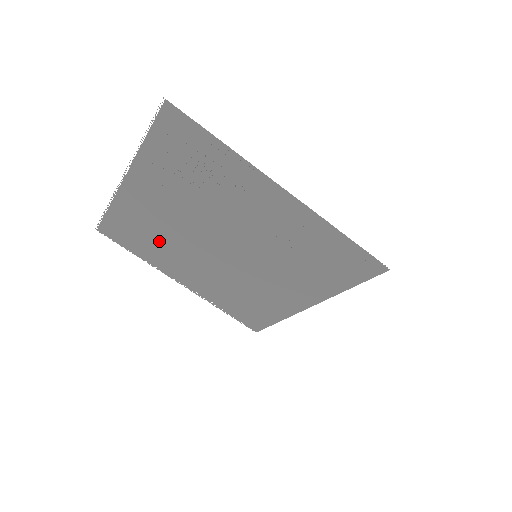
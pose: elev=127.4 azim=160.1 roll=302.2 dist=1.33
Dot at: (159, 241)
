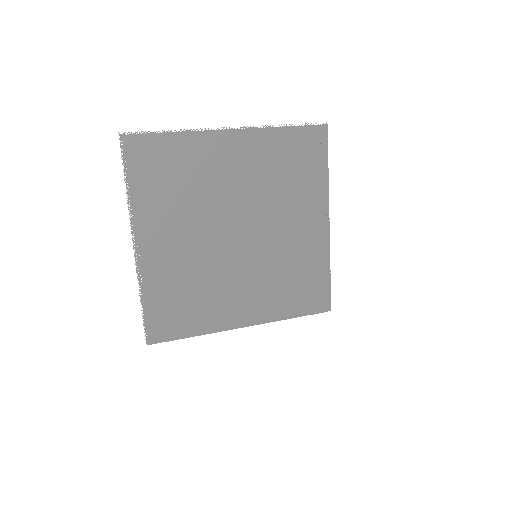
Dot at: (182, 192)
